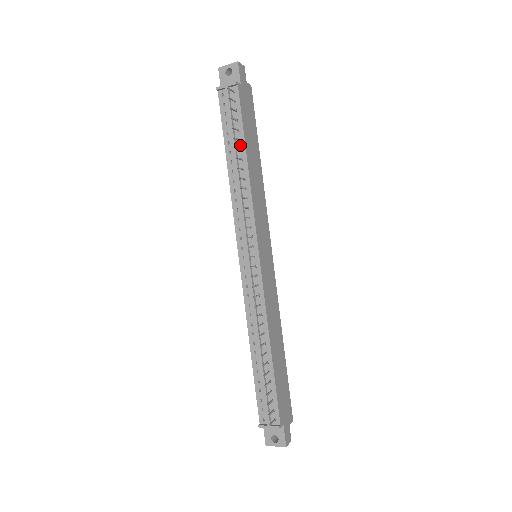
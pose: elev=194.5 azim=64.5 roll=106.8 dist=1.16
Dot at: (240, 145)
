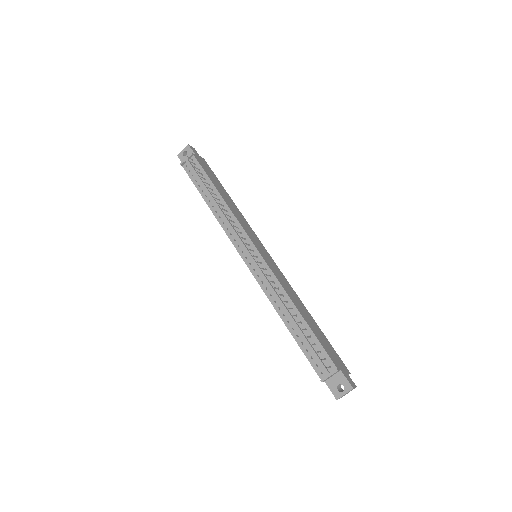
Dot at: (211, 187)
